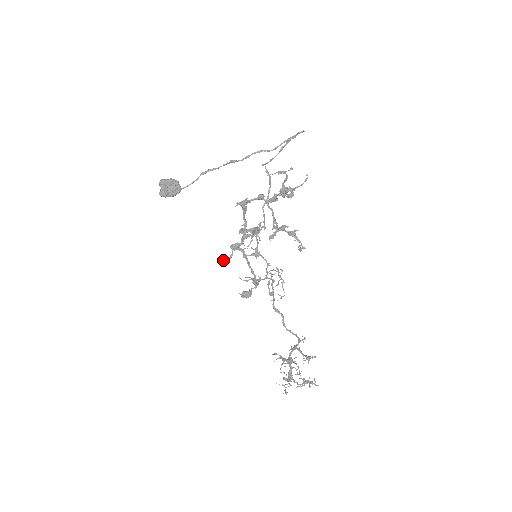
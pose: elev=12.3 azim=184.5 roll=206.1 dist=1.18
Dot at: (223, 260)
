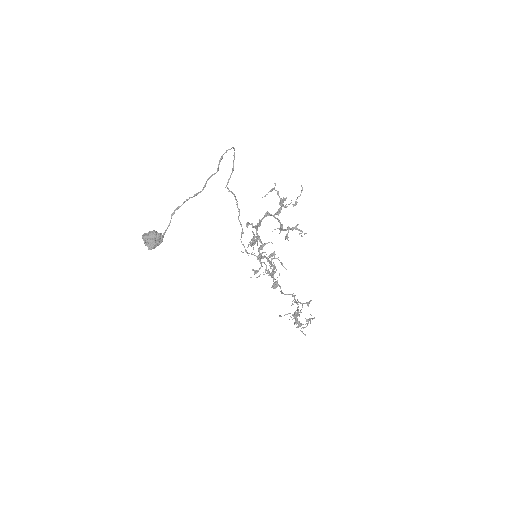
Dot at: (258, 271)
